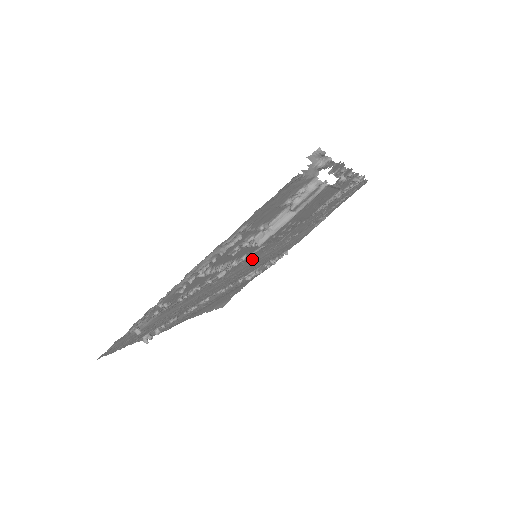
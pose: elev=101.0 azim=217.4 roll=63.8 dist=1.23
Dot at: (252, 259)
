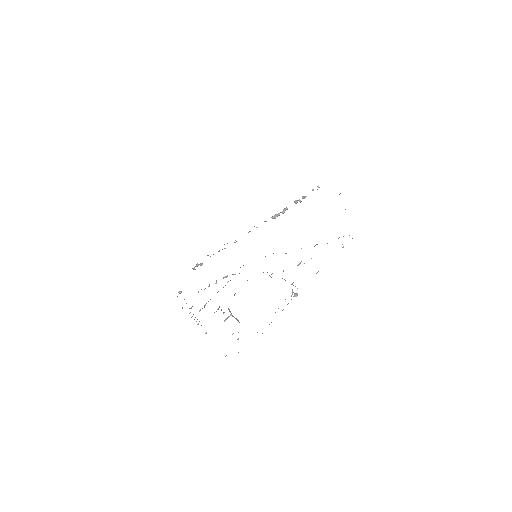
Dot at: occluded
